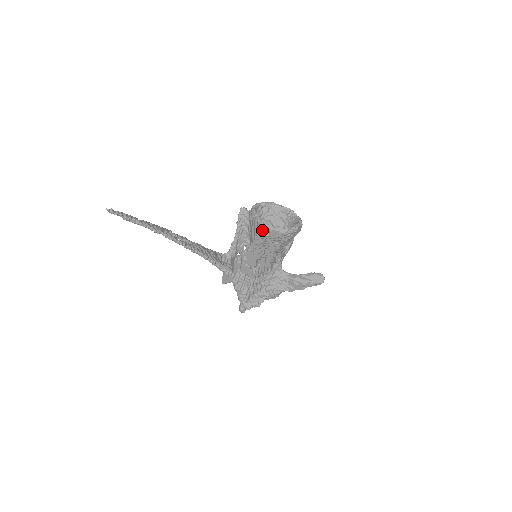
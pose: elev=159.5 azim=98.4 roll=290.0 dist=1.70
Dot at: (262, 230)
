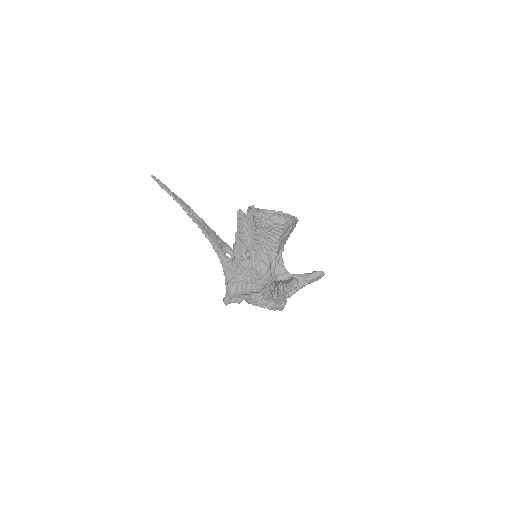
Dot at: (240, 209)
